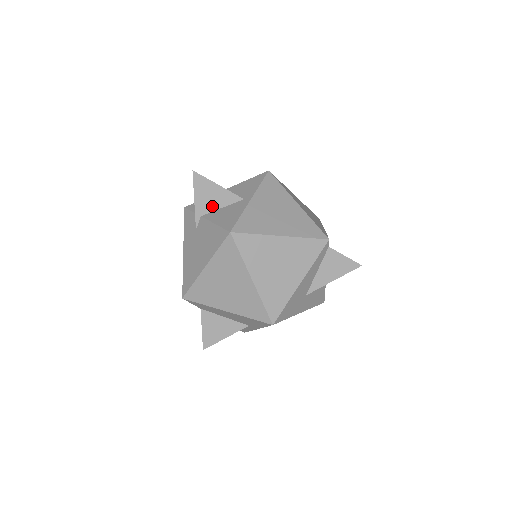
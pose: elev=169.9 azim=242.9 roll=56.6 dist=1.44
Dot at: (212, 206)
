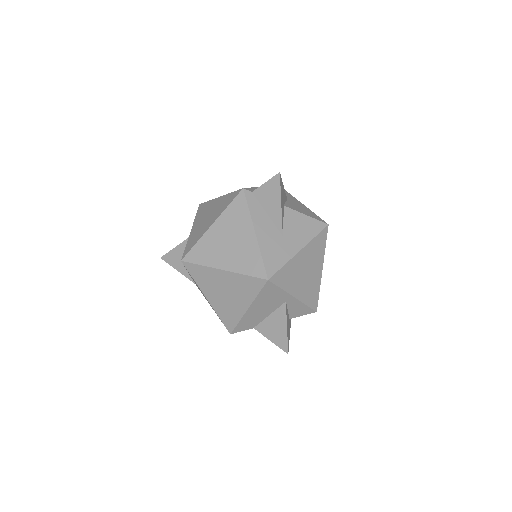
Dot at: occluded
